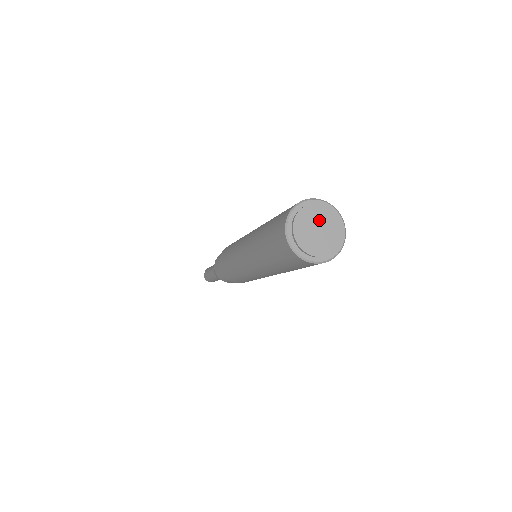
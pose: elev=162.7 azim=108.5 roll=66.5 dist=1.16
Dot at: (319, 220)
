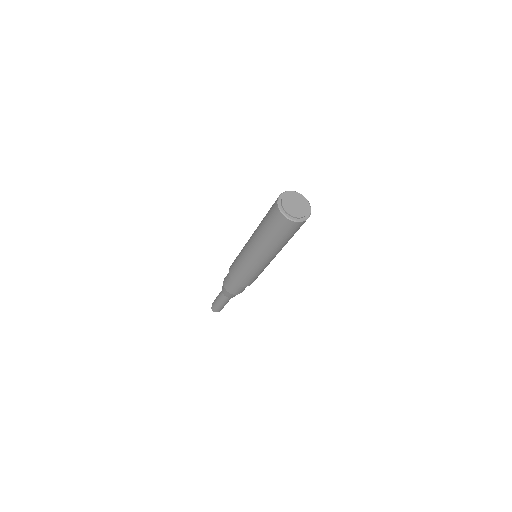
Dot at: (295, 200)
